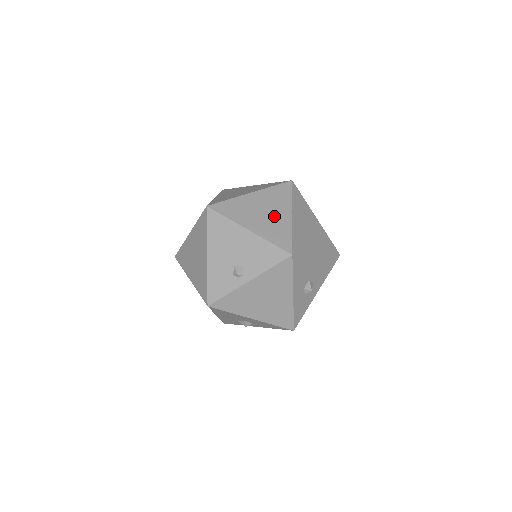
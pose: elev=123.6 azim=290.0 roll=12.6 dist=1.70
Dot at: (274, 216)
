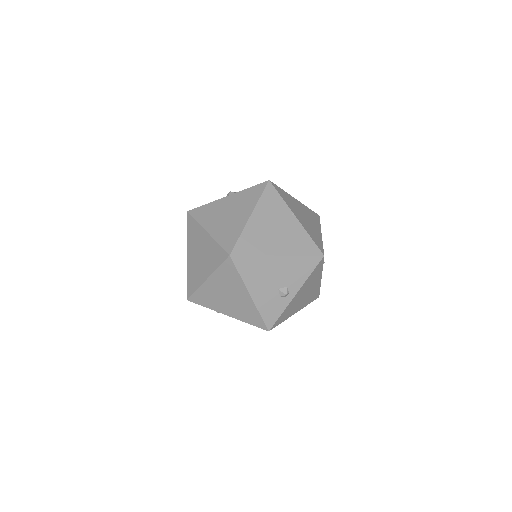
Dot at: (285, 228)
